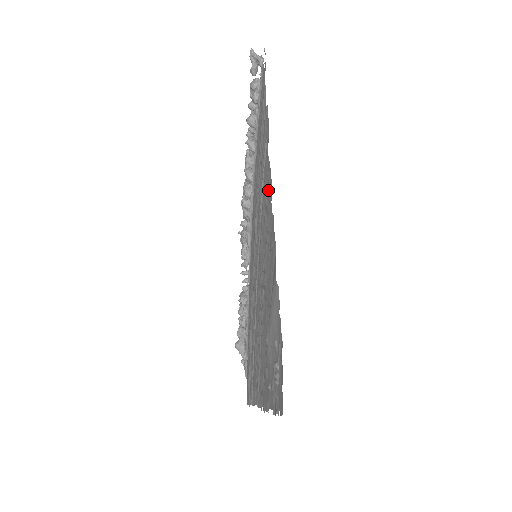
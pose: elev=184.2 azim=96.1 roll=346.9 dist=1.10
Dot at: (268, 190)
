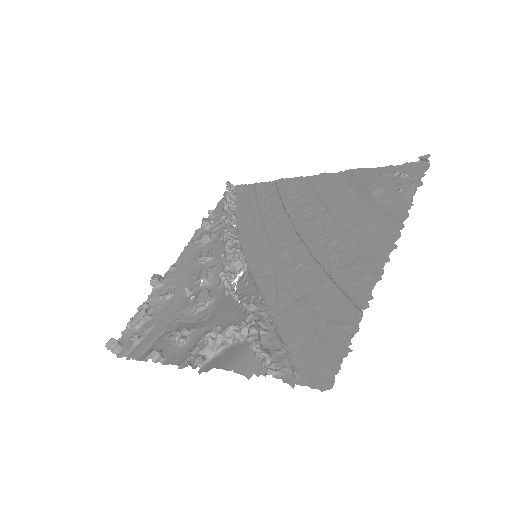
Dot at: (296, 183)
